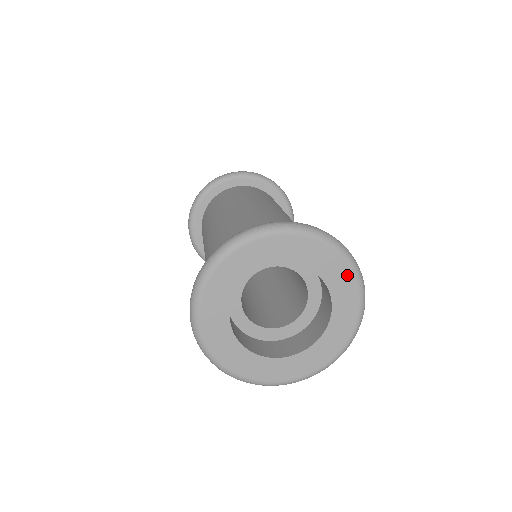
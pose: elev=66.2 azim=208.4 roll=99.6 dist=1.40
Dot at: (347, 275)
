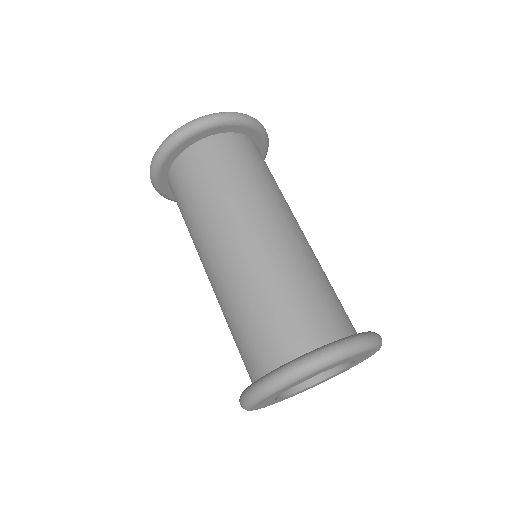
Dot at: occluded
